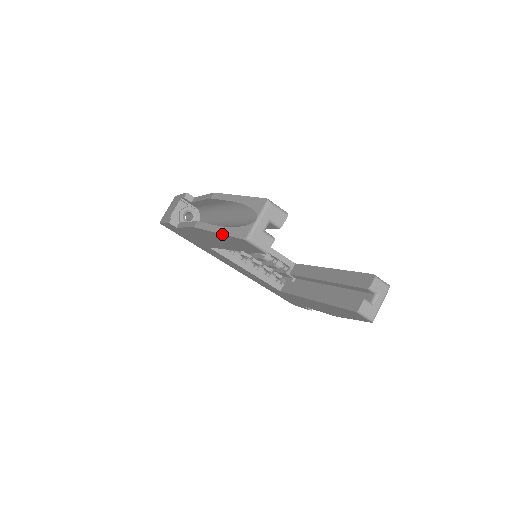
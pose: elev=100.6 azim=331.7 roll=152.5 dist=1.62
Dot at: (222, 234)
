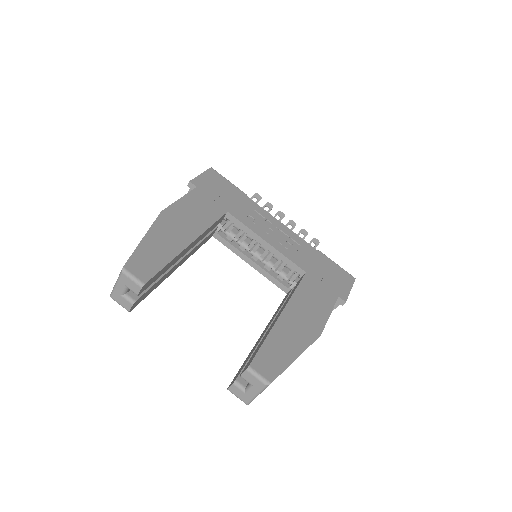
Dot at: occluded
